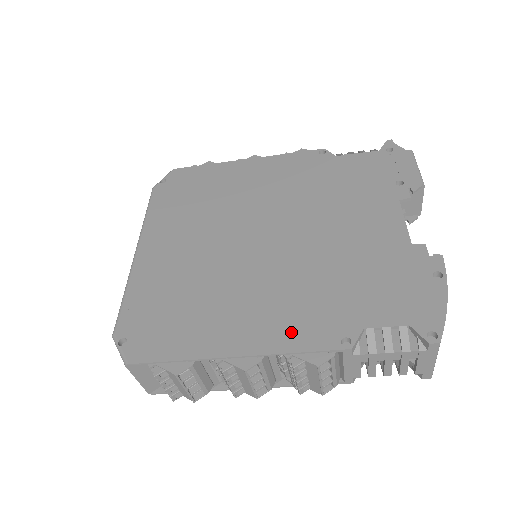
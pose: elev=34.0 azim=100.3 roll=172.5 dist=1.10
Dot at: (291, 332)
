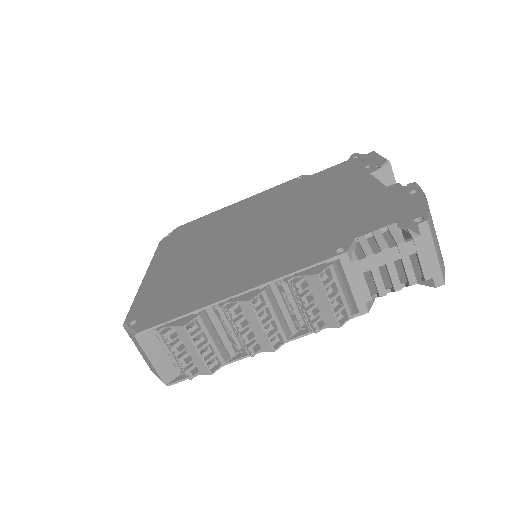
Dot at: (288, 263)
